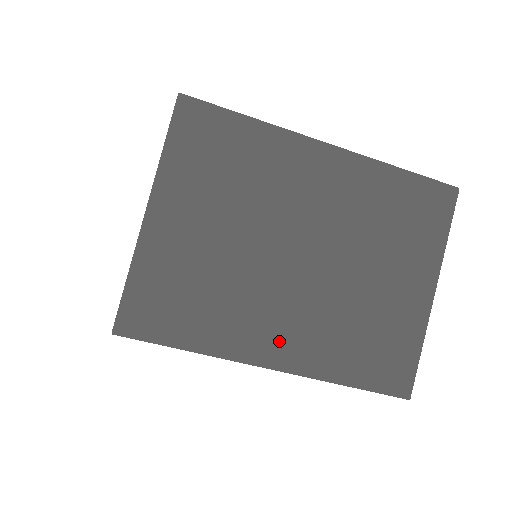
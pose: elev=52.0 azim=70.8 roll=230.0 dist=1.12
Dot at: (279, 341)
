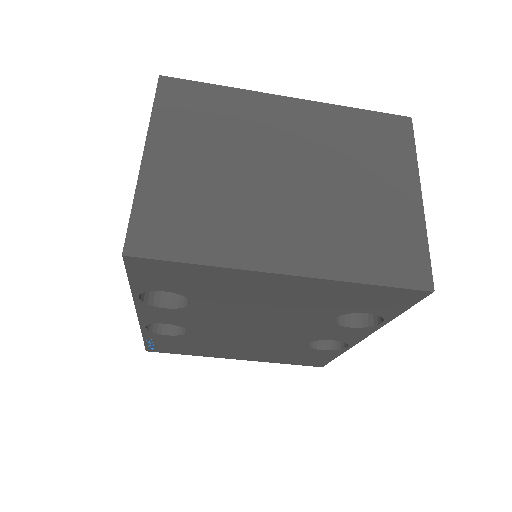
Dot at: (286, 248)
